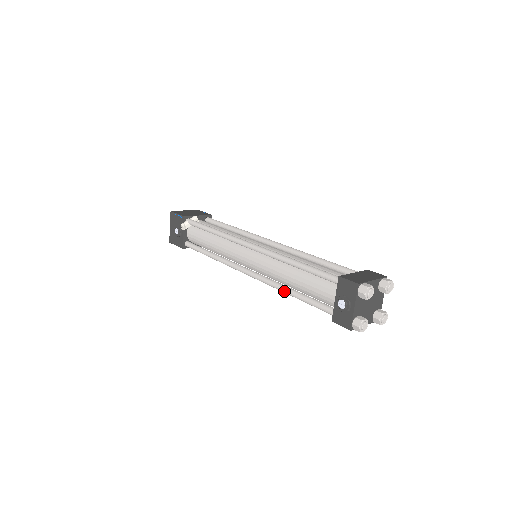
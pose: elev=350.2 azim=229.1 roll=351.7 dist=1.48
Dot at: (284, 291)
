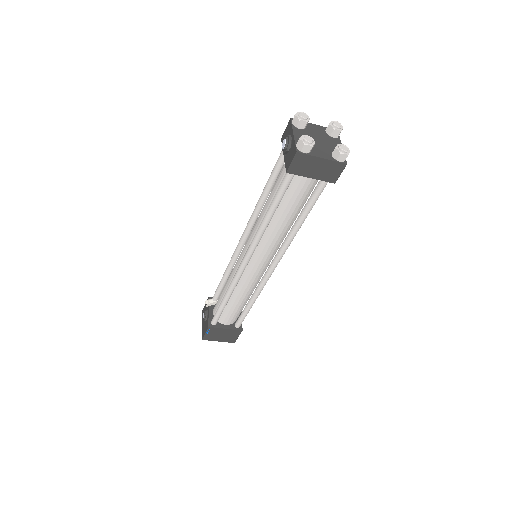
Dot at: (262, 222)
